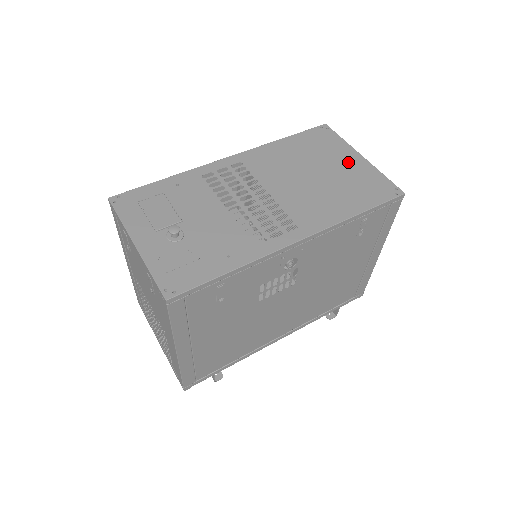
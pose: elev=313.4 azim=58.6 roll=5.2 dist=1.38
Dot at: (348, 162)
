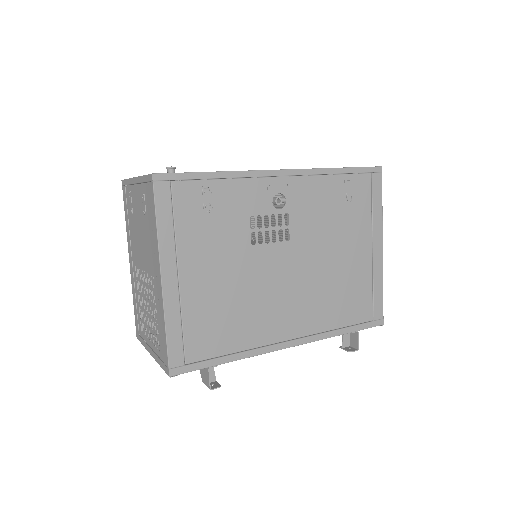
Dot at: occluded
